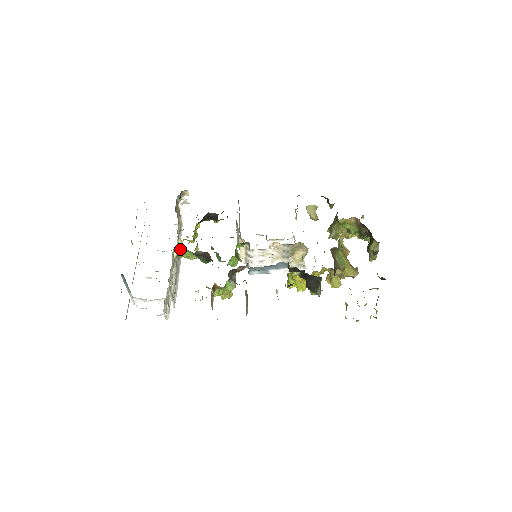
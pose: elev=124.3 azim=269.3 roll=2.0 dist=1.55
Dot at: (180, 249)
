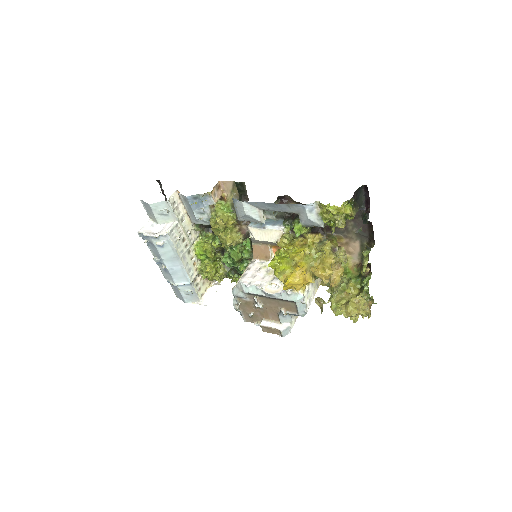
Dot at: (191, 276)
